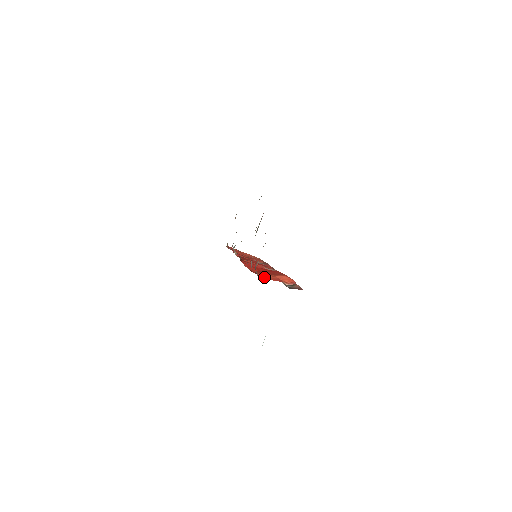
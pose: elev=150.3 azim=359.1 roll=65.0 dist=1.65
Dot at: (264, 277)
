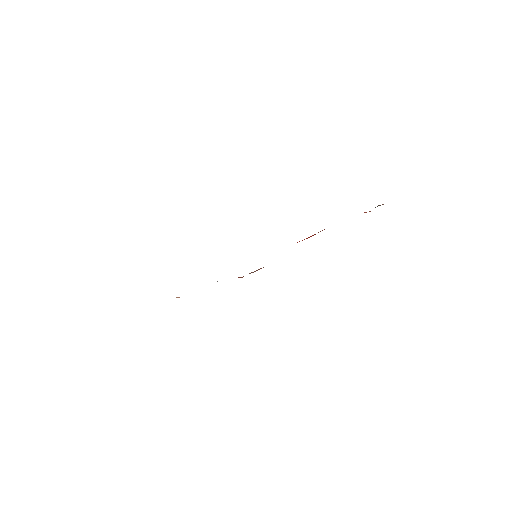
Dot at: occluded
